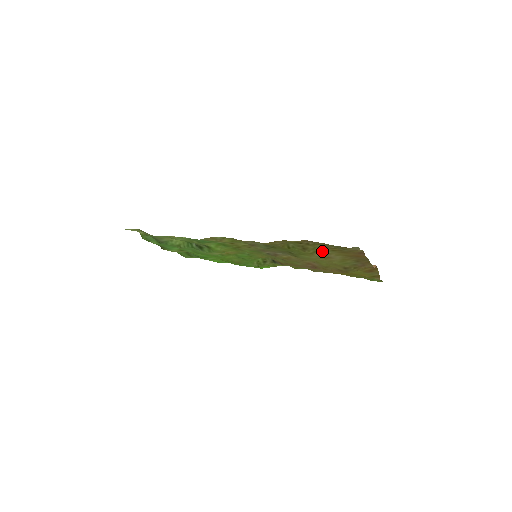
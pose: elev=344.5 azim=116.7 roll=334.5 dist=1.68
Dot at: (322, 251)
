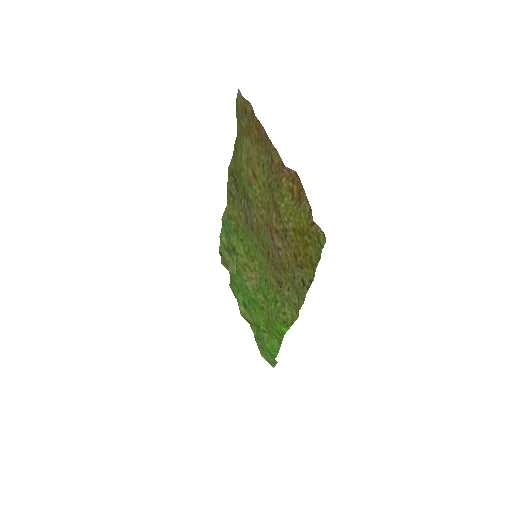
Dot at: (245, 148)
